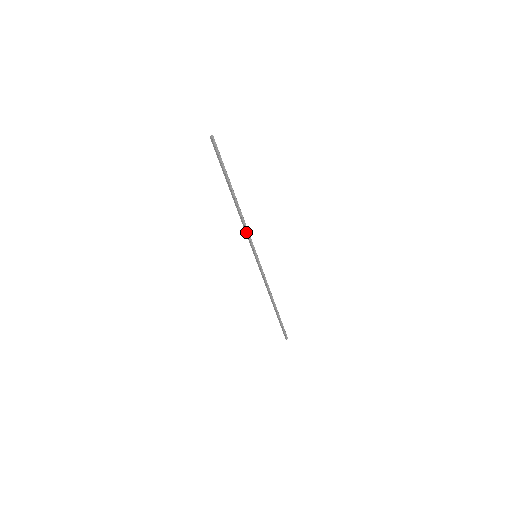
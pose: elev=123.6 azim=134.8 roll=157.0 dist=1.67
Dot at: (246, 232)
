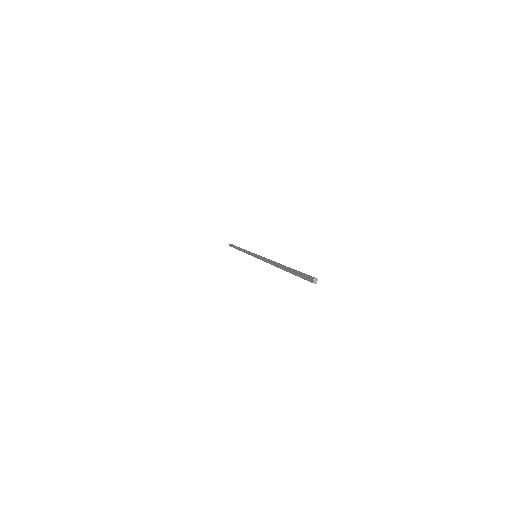
Dot at: occluded
